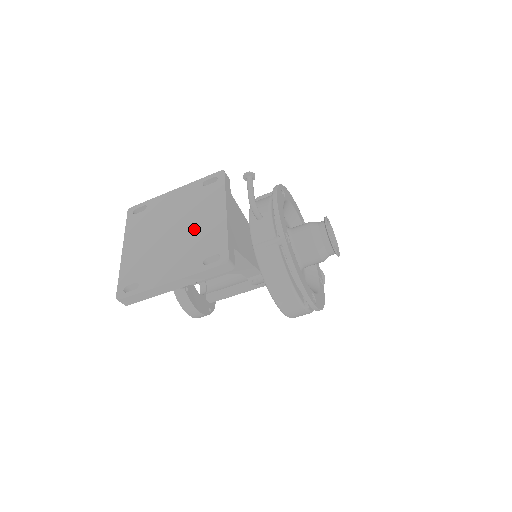
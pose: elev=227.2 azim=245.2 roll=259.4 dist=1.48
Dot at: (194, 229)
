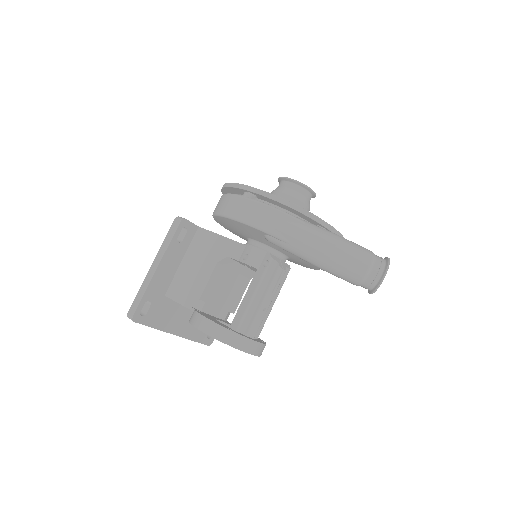
Dot at: occluded
